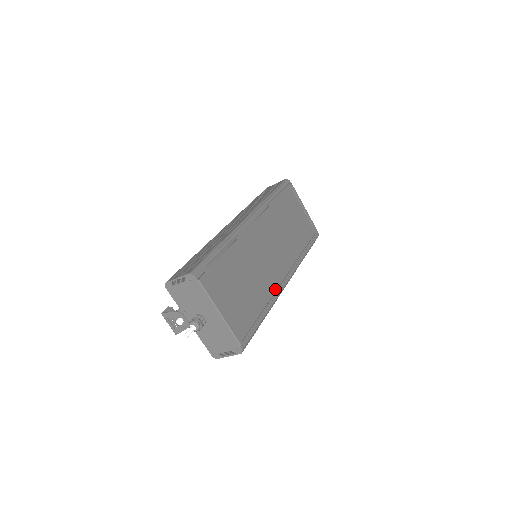
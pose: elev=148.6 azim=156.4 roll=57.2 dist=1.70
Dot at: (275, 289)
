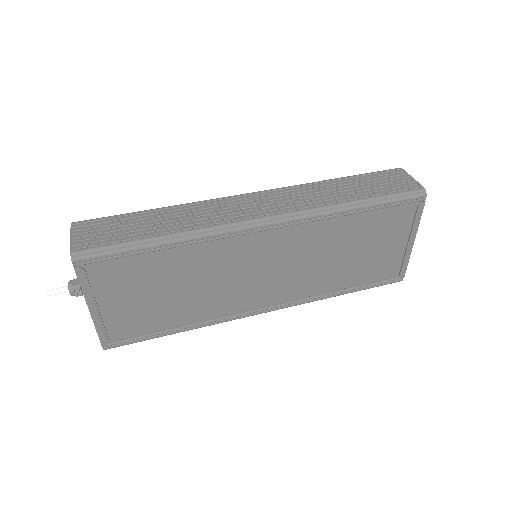
Dot at: (231, 312)
